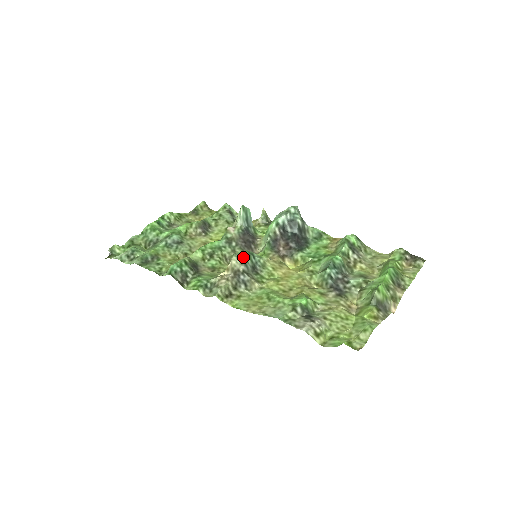
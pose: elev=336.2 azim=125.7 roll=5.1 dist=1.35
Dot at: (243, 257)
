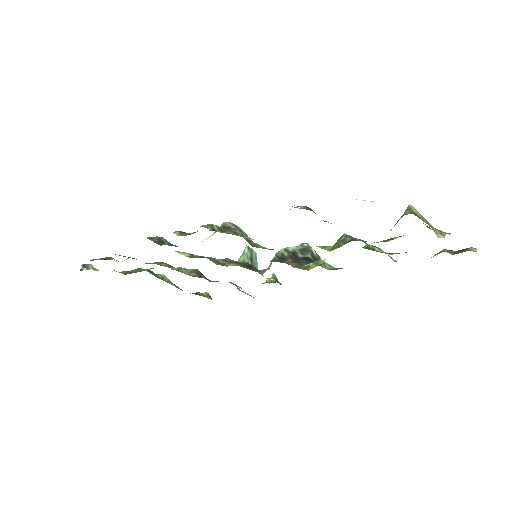
Dot at: occluded
